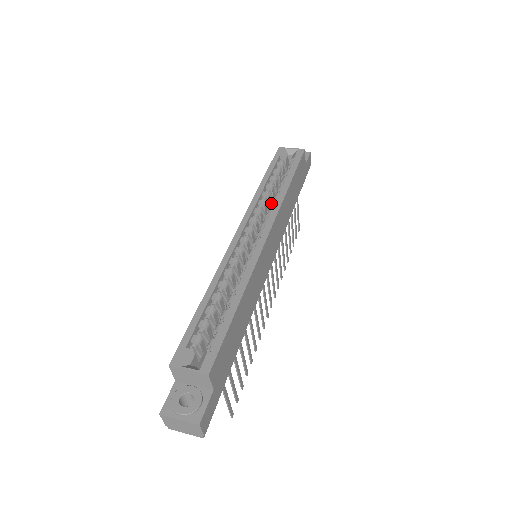
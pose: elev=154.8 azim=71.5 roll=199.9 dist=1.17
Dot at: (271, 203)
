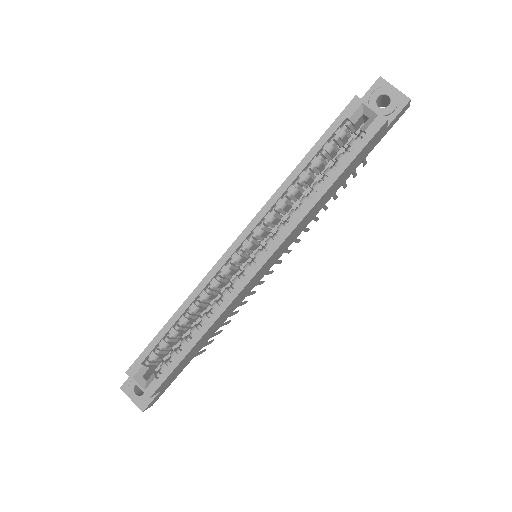
Dot at: (301, 192)
